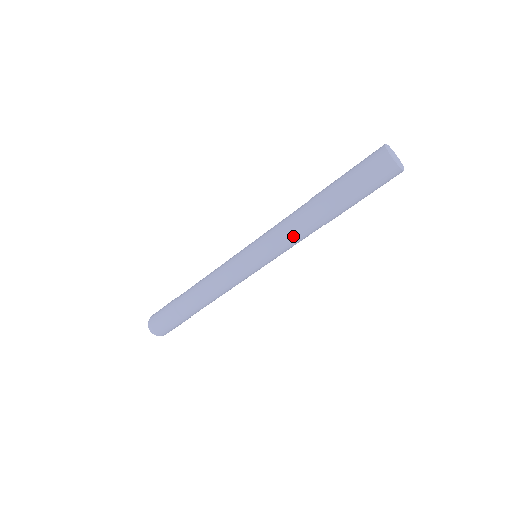
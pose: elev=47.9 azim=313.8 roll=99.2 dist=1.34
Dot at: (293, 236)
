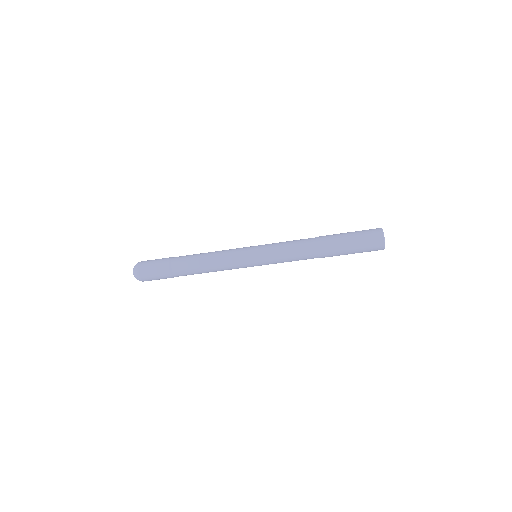
Dot at: (295, 258)
